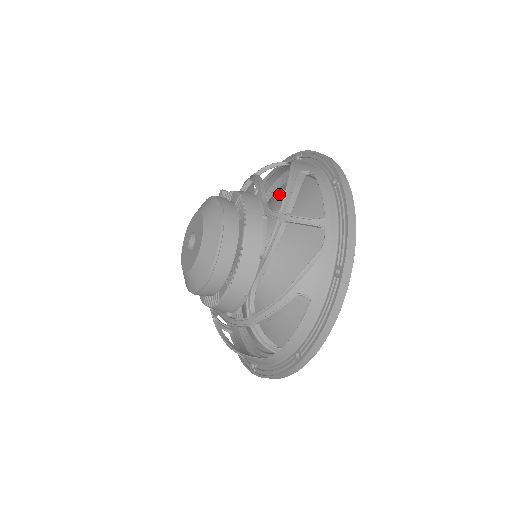
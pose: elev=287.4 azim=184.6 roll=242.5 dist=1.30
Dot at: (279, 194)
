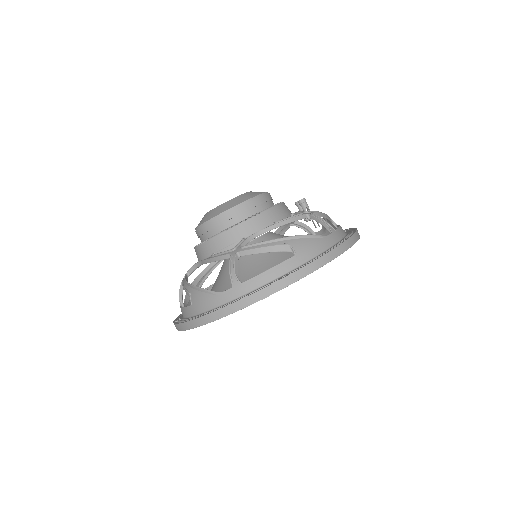
Dot at: occluded
